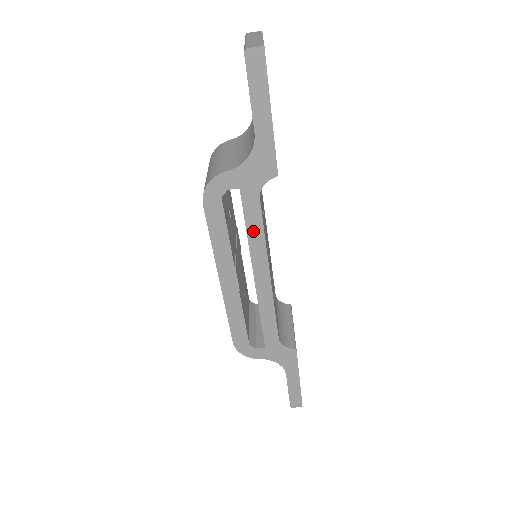
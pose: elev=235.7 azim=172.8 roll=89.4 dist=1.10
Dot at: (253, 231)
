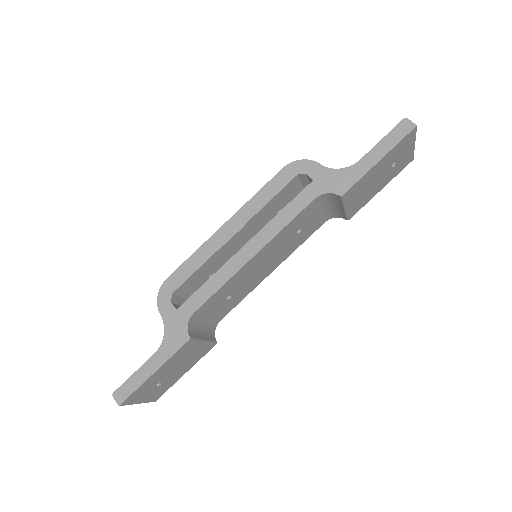
Dot at: (286, 214)
